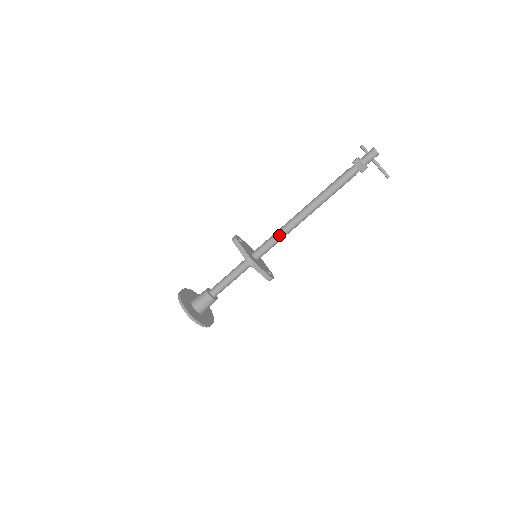
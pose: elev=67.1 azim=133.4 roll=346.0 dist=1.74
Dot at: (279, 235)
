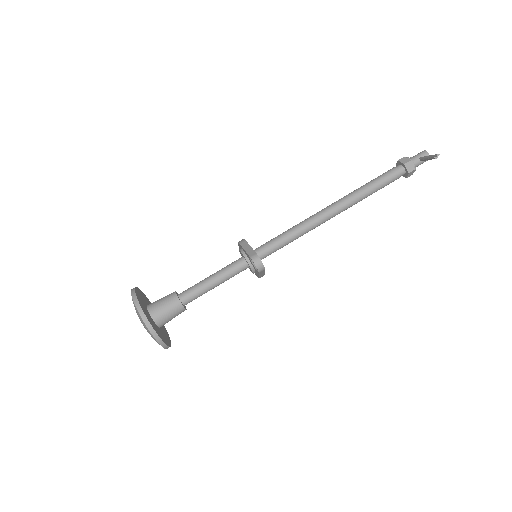
Dot at: (291, 228)
